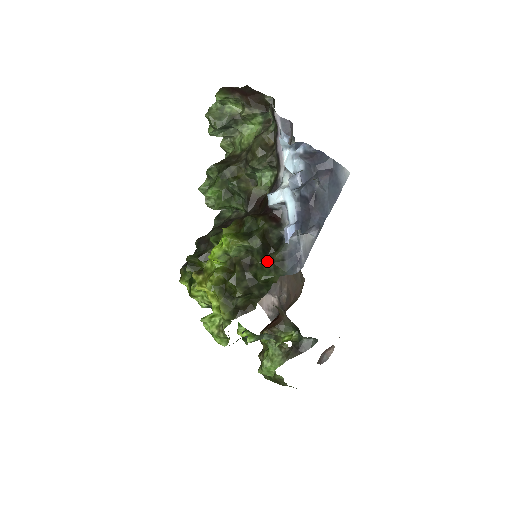
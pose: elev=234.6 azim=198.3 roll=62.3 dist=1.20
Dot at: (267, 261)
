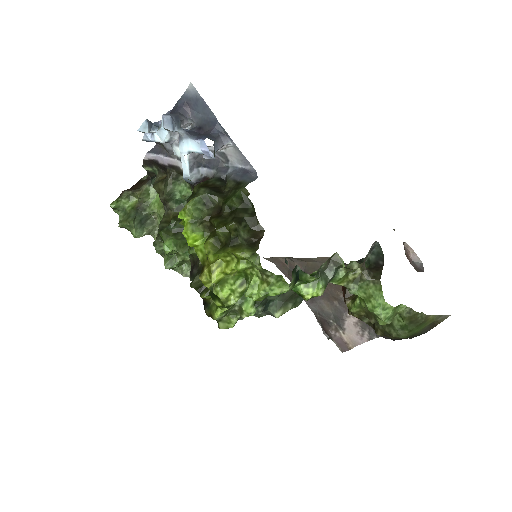
Dot at: (227, 194)
